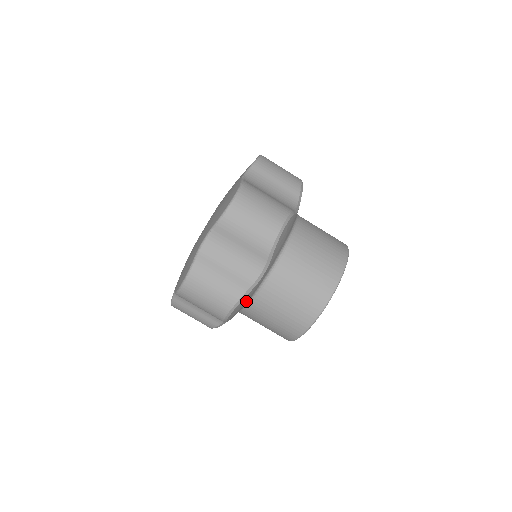
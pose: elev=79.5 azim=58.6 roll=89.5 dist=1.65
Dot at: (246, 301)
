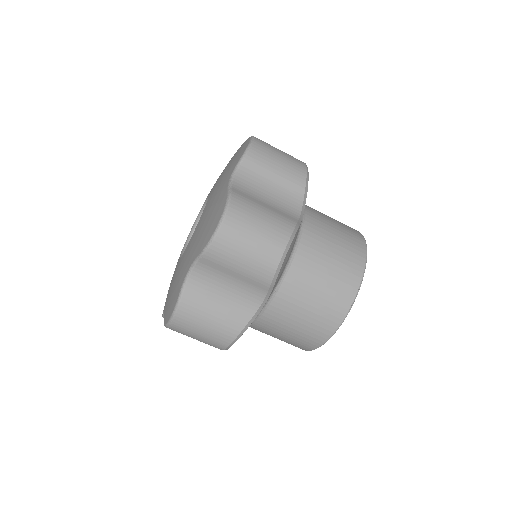
Dot at: (290, 253)
